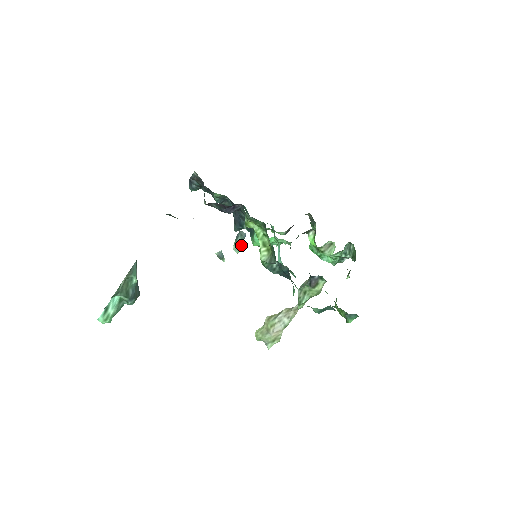
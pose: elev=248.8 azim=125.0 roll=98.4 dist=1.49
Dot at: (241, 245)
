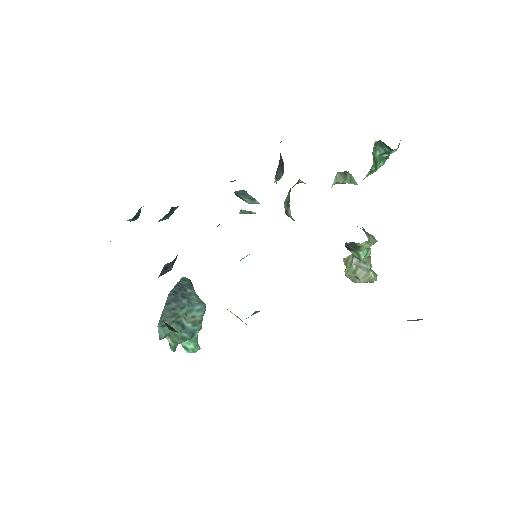
Dot at: (252, 199)
